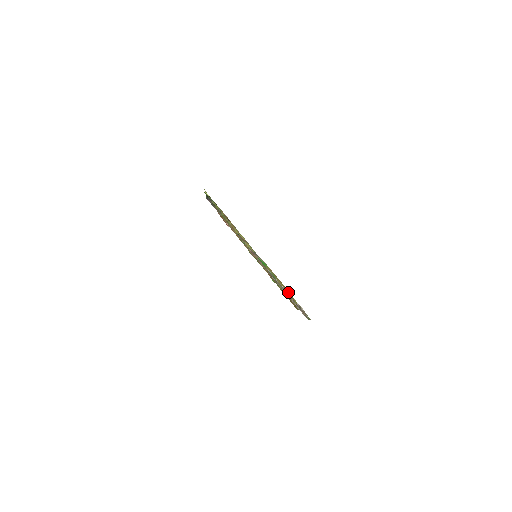
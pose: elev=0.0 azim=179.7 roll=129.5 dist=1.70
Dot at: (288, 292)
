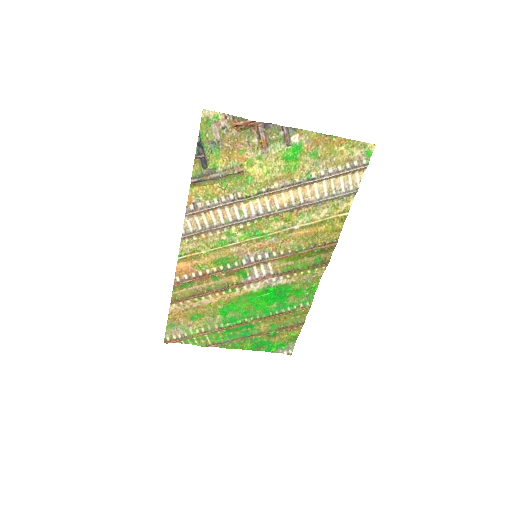
Dot at: (338, 145)
